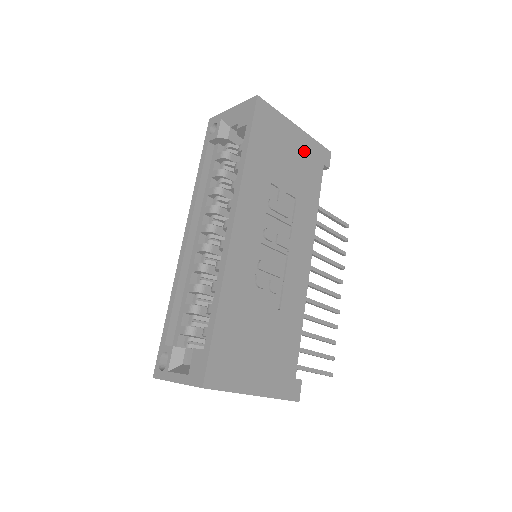
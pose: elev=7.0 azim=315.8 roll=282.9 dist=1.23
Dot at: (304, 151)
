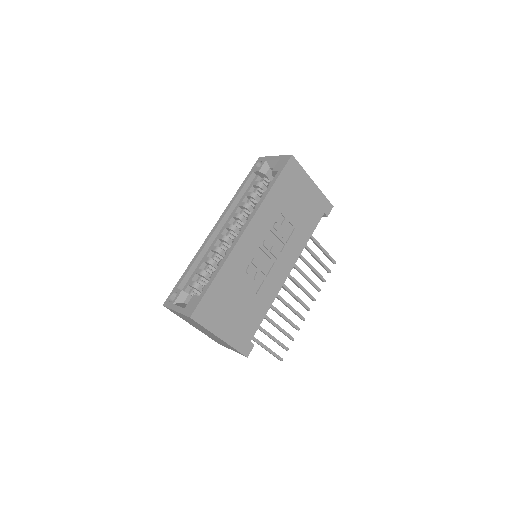
Dot at: (313, 199)
